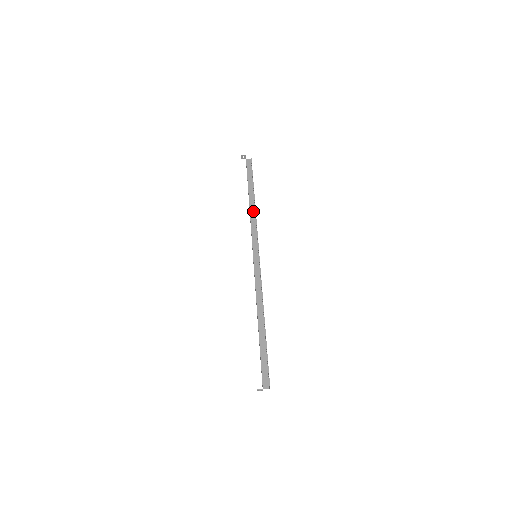
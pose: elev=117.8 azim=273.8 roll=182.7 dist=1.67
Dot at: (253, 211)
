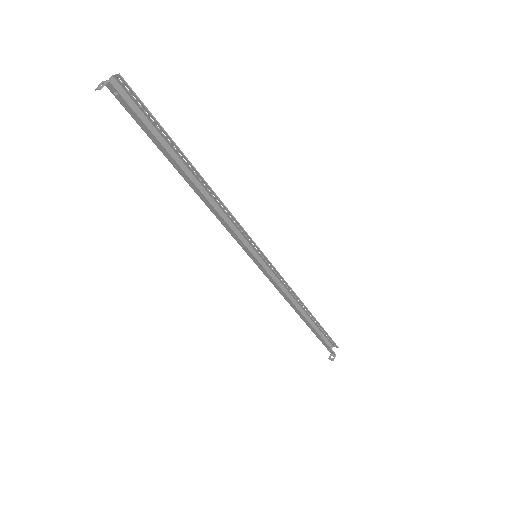
Dot at: (205, 194)
